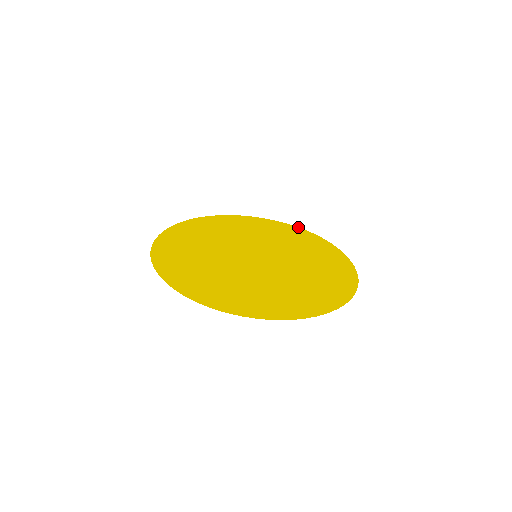
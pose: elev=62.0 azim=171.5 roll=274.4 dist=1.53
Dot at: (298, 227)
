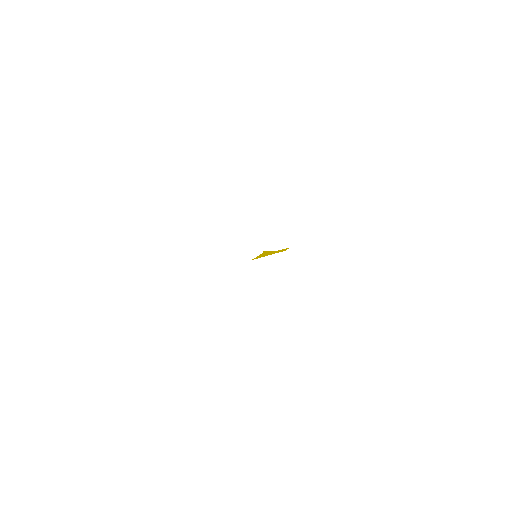
Dot at: occluded
